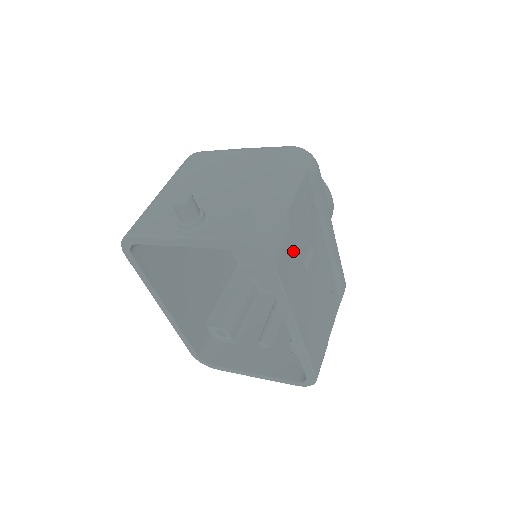
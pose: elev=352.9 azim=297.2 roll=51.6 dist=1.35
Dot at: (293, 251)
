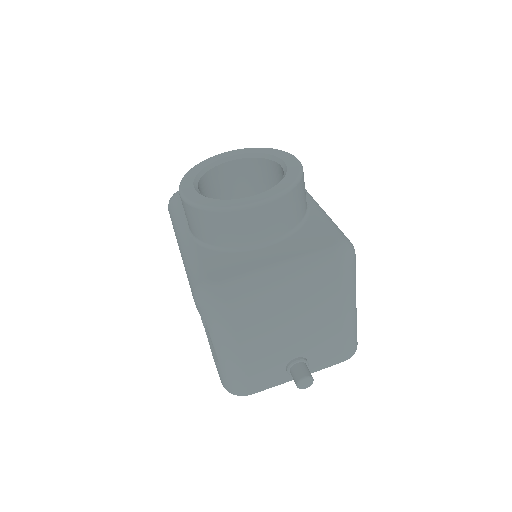
Dot at: occluded
